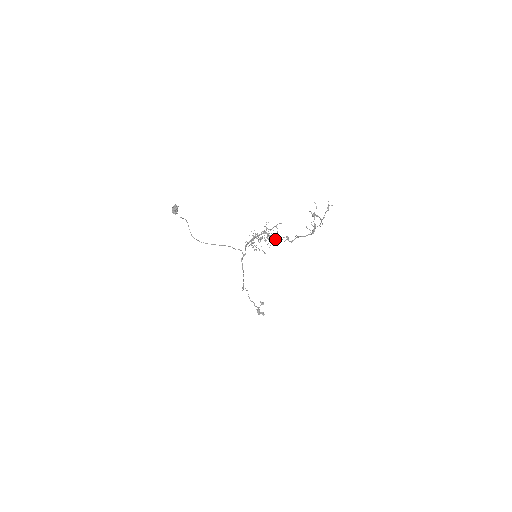
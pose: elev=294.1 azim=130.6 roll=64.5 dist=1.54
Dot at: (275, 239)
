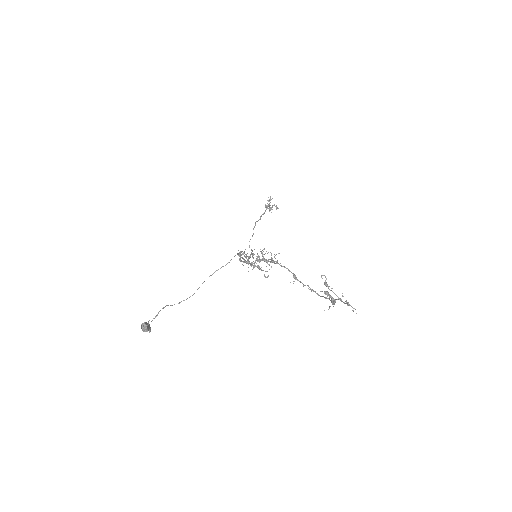
Dot at: occluded
